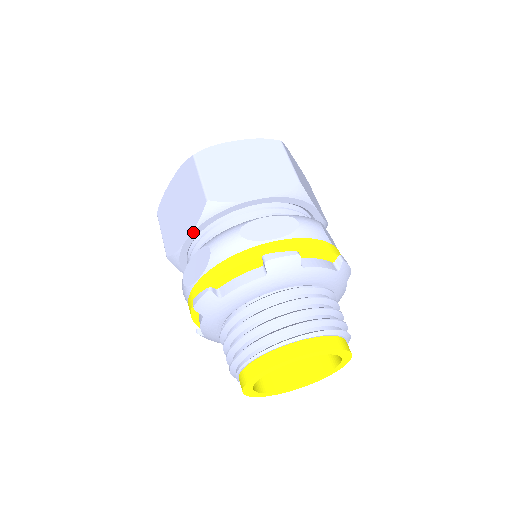
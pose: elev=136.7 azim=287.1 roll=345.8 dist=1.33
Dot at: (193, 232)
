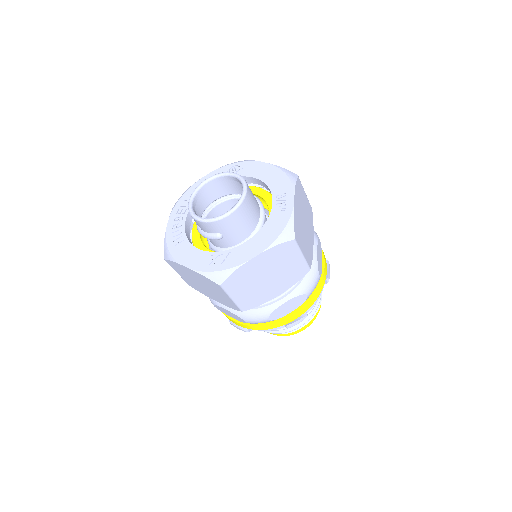
Dot at: (224, 304)
